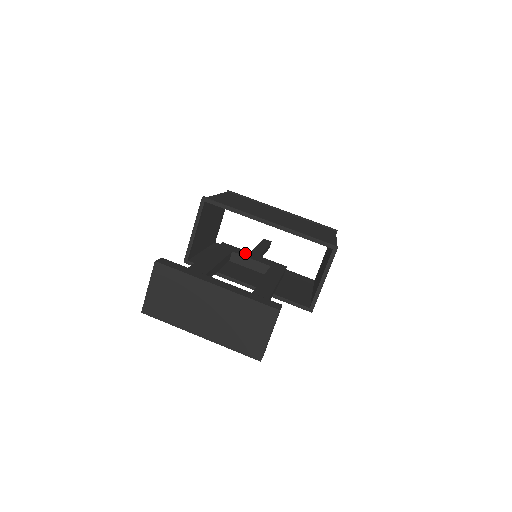
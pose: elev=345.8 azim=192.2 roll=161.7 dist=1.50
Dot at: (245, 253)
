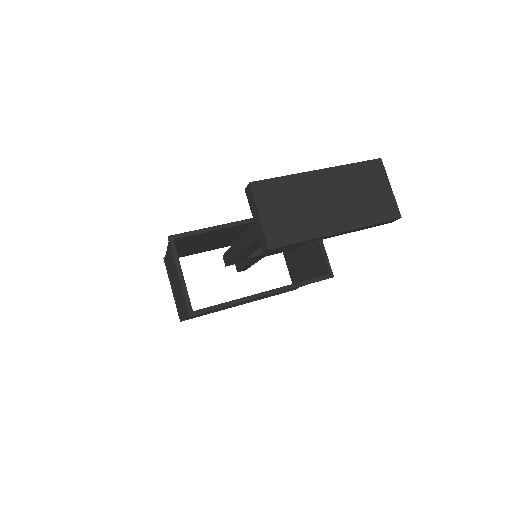
Dot at: occluded
